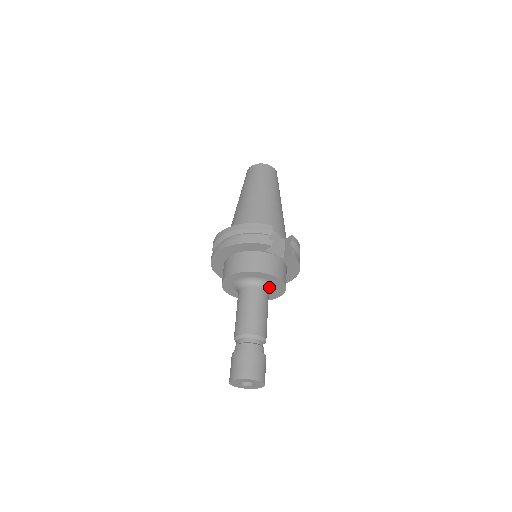
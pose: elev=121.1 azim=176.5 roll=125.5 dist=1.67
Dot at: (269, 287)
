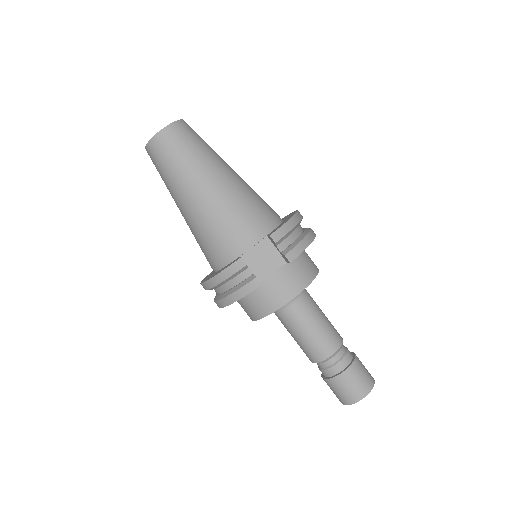
Dot at: occluded
